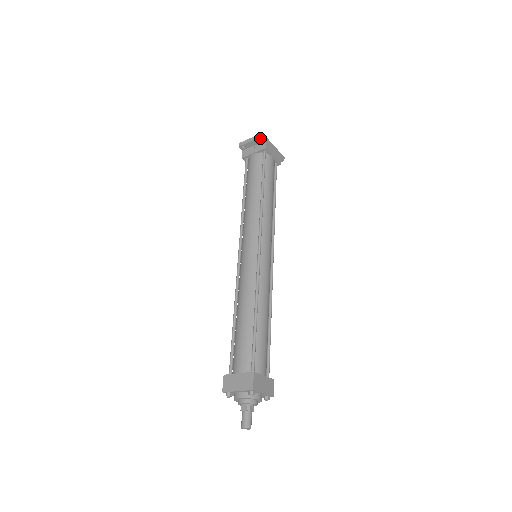
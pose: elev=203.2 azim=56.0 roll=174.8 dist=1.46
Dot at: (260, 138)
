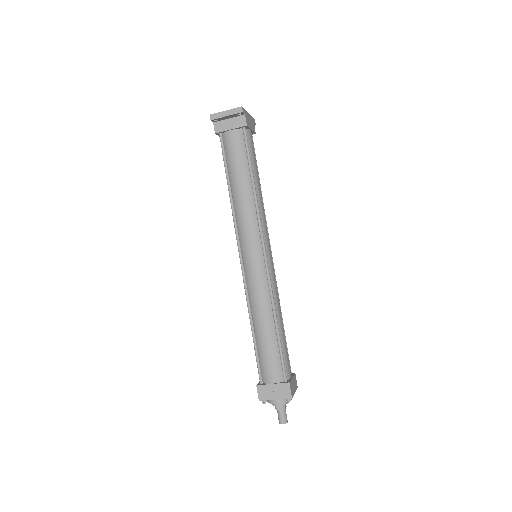
Dot at: (239, 113)
